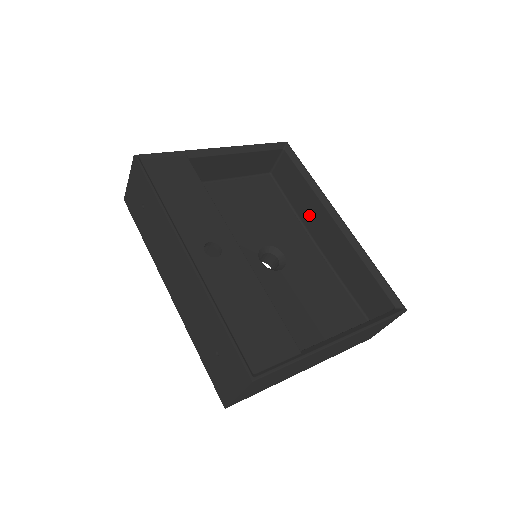
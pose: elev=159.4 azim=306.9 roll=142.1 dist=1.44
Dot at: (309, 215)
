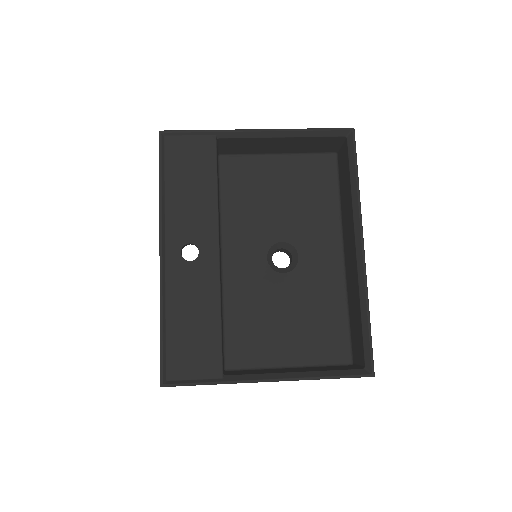
Dot at: (346, 222)
